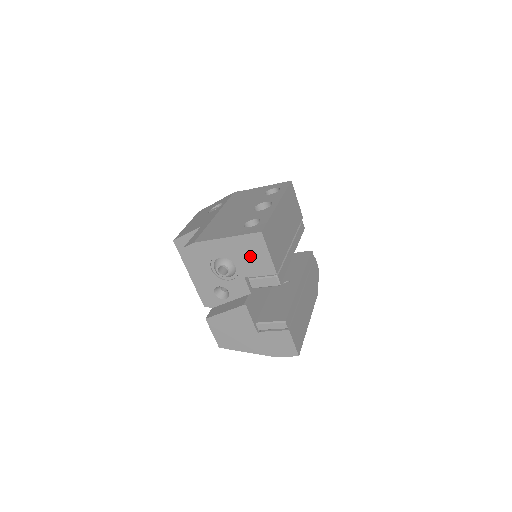
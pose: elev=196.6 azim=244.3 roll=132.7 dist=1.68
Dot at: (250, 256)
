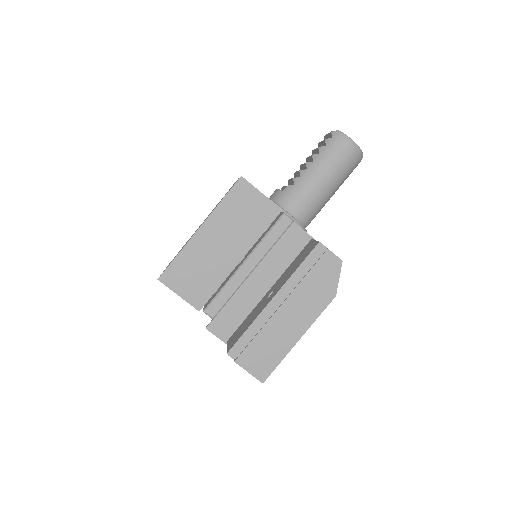
Dot at: occluded
